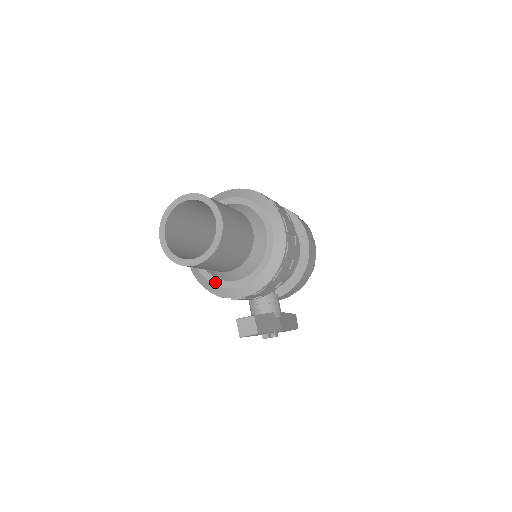
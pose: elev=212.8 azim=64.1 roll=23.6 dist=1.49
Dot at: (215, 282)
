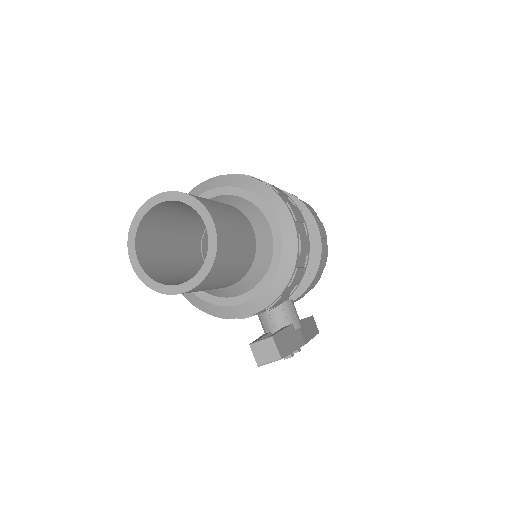
Dot at: (213, 301)
